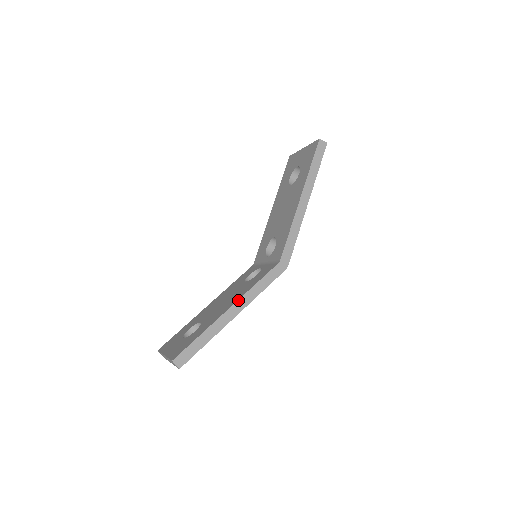
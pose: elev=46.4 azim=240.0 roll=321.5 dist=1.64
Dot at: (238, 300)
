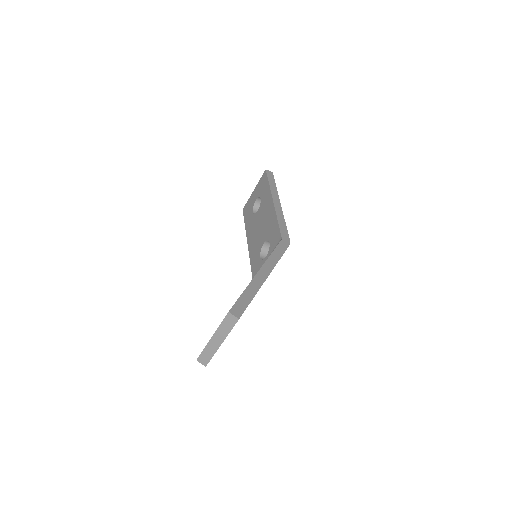
Dot at: (263, 264)
